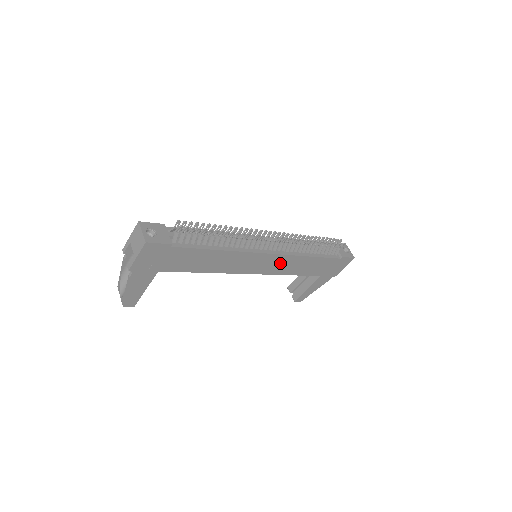
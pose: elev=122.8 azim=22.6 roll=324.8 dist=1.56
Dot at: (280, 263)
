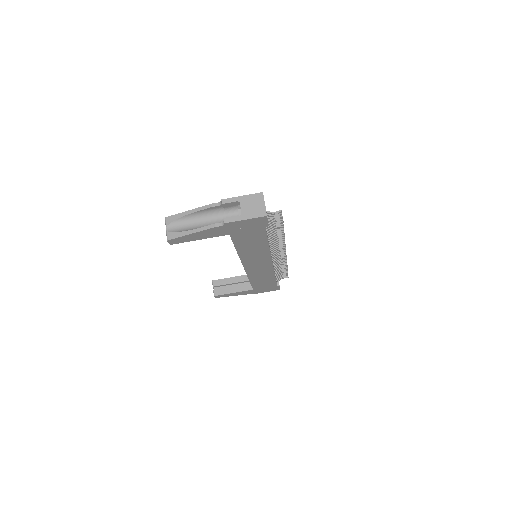
Dot at: (262, 270)
